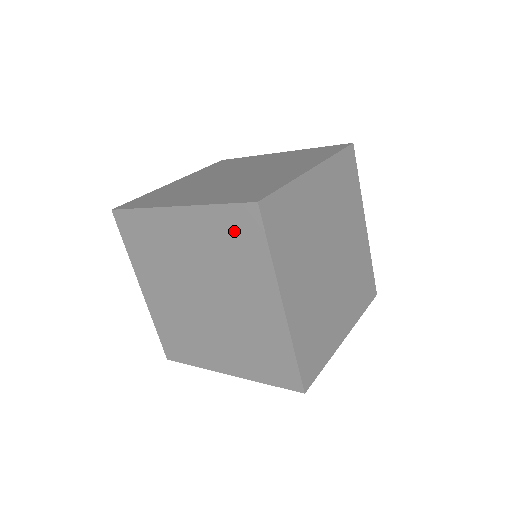
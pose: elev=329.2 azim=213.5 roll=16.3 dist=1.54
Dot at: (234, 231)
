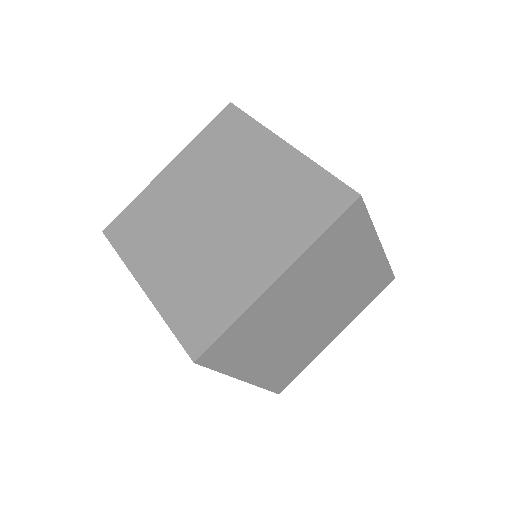
Dot at: (221, 134)
